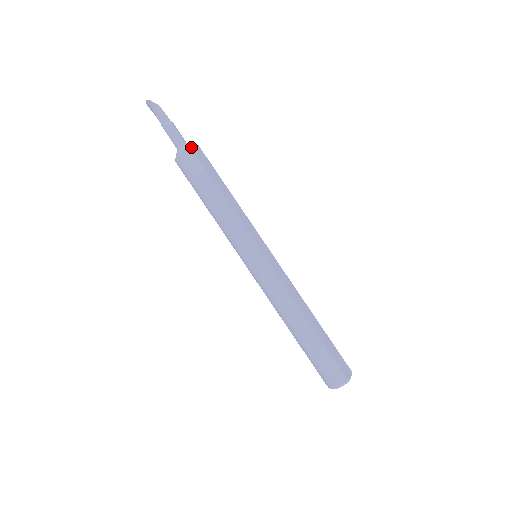
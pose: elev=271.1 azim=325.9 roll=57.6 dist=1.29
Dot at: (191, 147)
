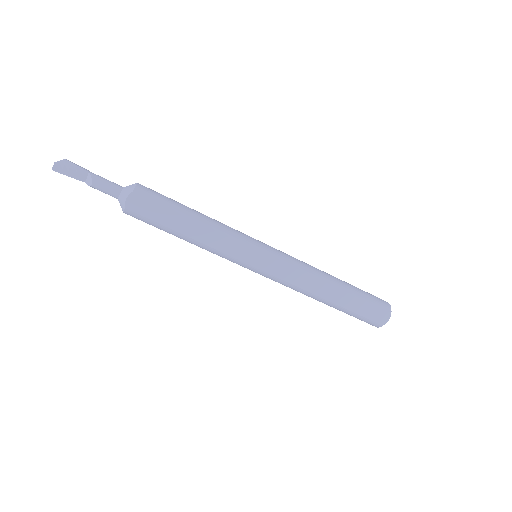
Dot at: (126, 207)
